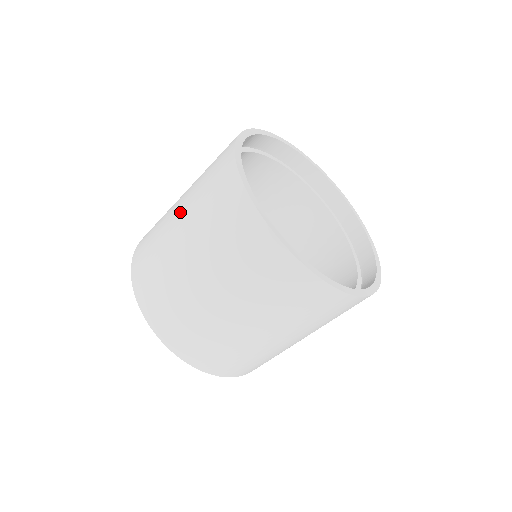
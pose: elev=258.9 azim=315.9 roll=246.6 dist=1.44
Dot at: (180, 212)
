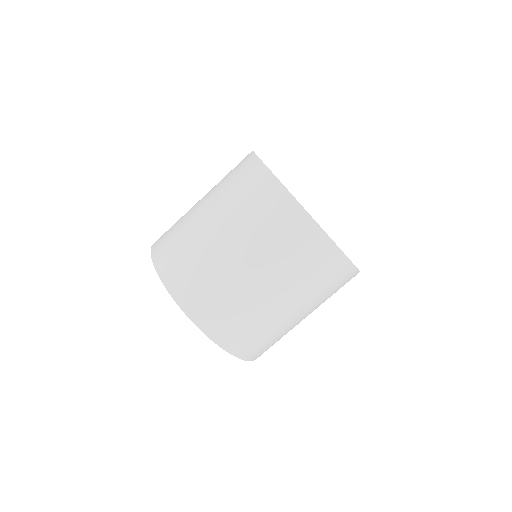
Dot at: (217, 223)
